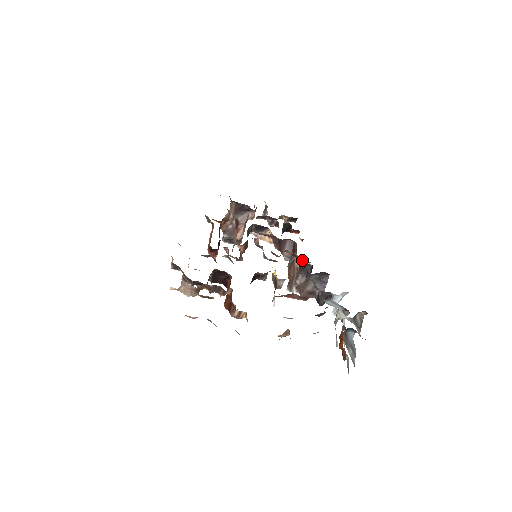
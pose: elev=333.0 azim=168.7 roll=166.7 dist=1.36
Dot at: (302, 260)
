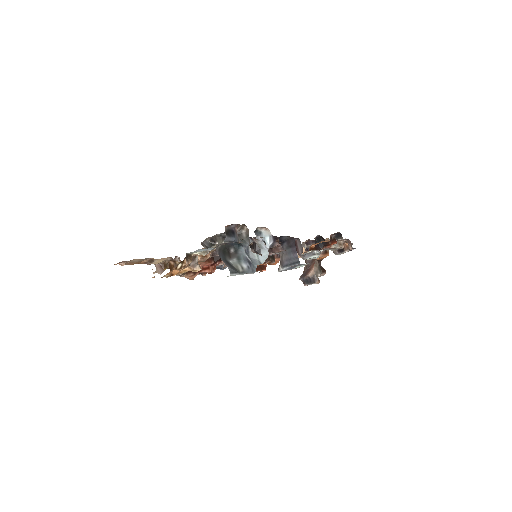
Dot at: (312, 252)
